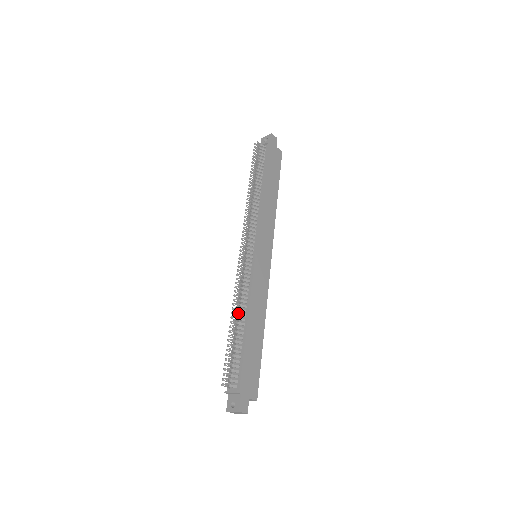
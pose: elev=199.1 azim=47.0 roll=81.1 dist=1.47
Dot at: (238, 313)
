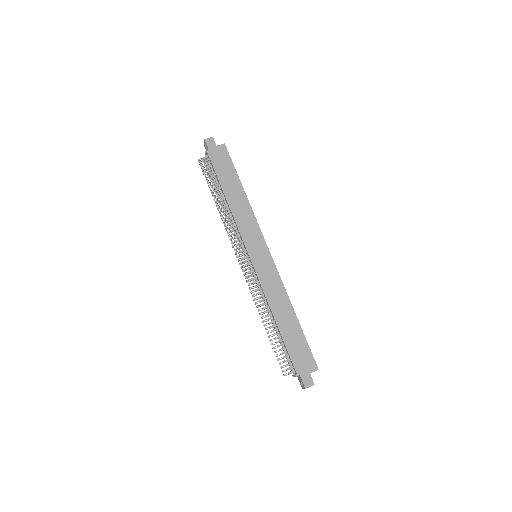
Dot at: (265, 316)
